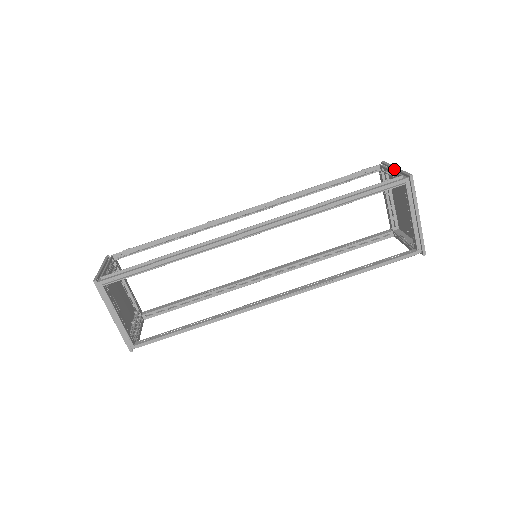
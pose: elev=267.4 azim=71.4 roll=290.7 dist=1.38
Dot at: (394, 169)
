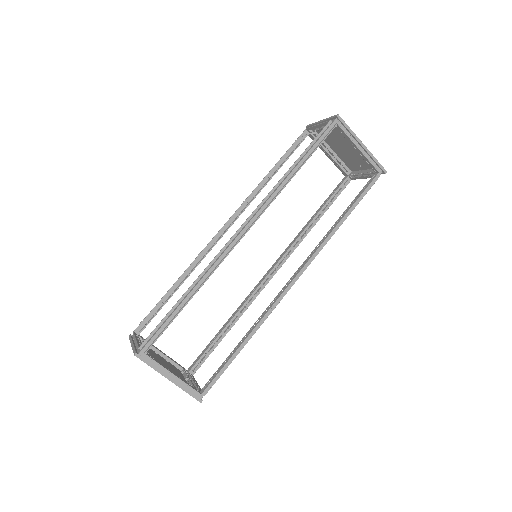
Dot at: occluded
